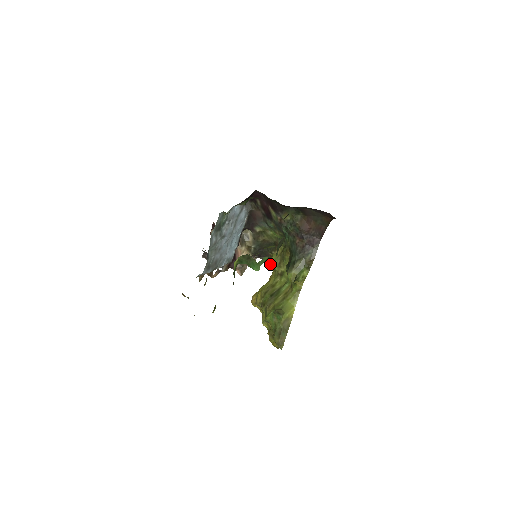
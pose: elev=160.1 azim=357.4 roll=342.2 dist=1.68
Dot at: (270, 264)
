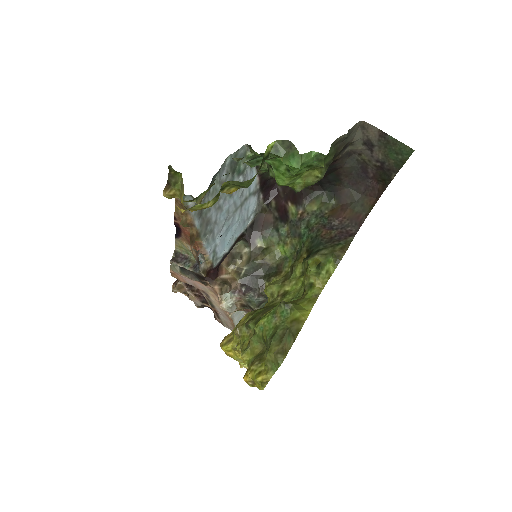
Dot at: (267, 285)
